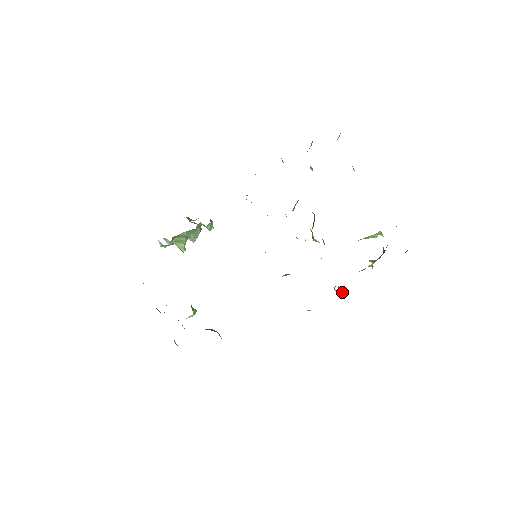
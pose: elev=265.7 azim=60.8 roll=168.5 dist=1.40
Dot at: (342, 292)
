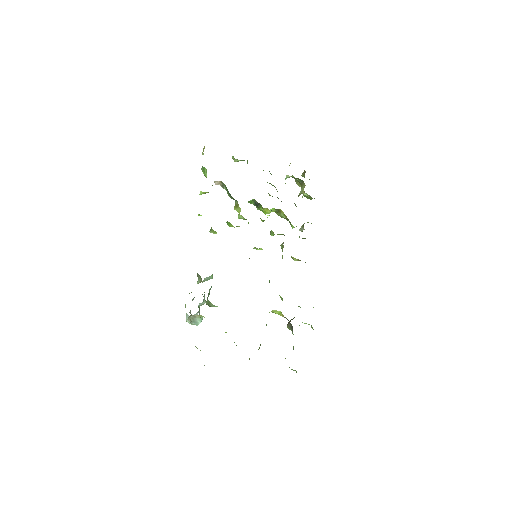
Dot at: occluded
